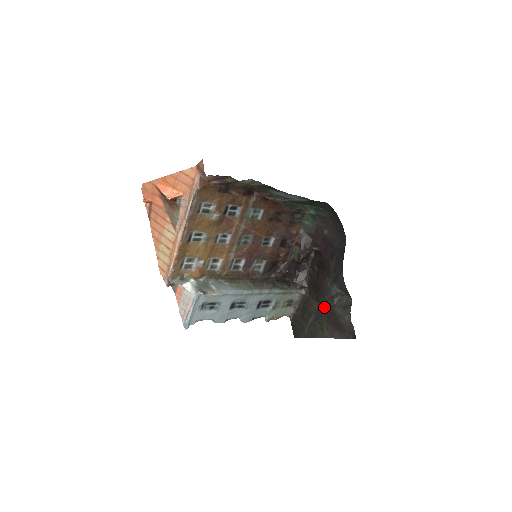
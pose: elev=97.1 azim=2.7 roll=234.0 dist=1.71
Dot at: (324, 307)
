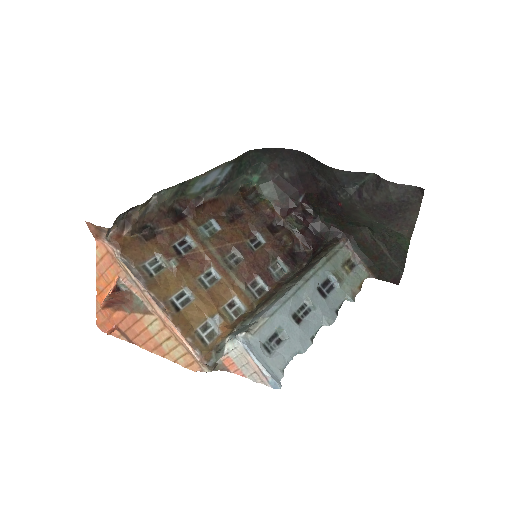
Dot at: (369, 217)
